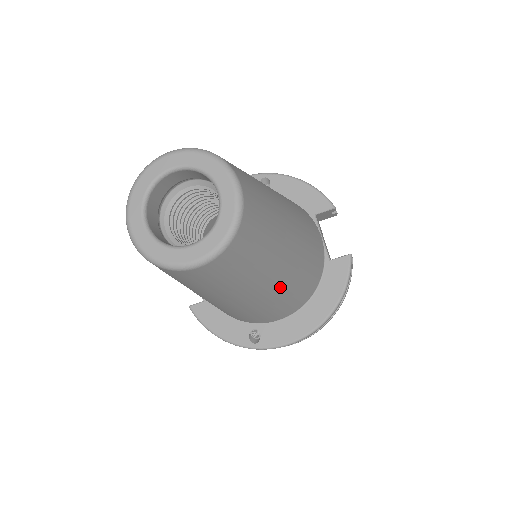
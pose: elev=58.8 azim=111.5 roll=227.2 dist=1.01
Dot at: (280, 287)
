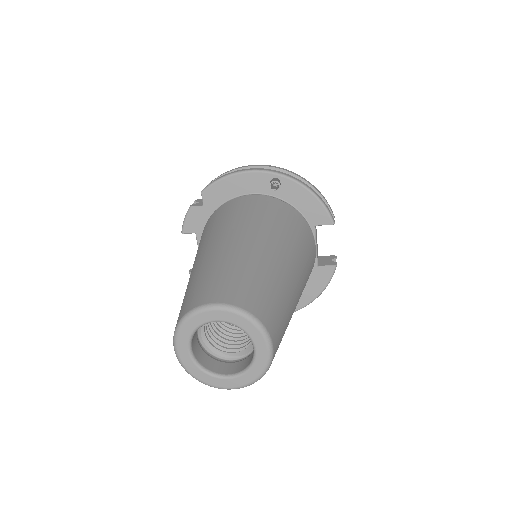
Dot at: occluded
